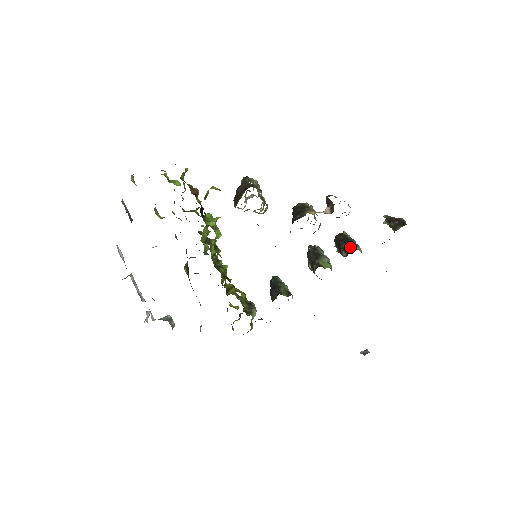
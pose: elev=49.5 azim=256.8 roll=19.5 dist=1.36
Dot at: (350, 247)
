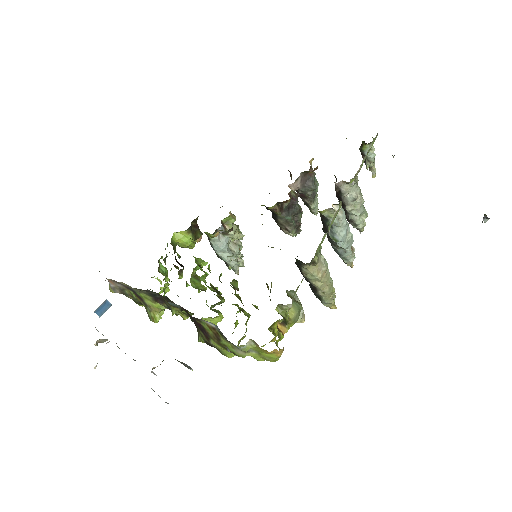
Dot at: occluded
